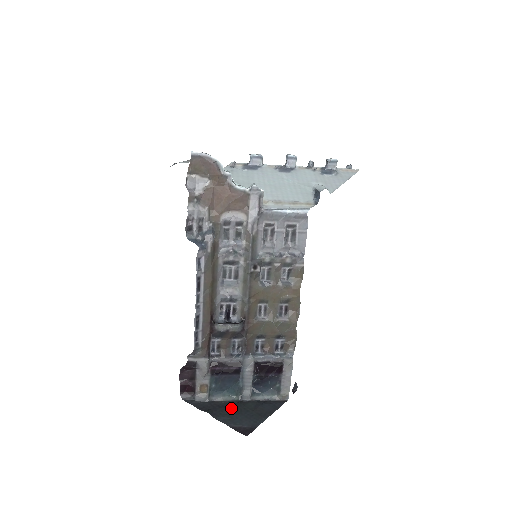
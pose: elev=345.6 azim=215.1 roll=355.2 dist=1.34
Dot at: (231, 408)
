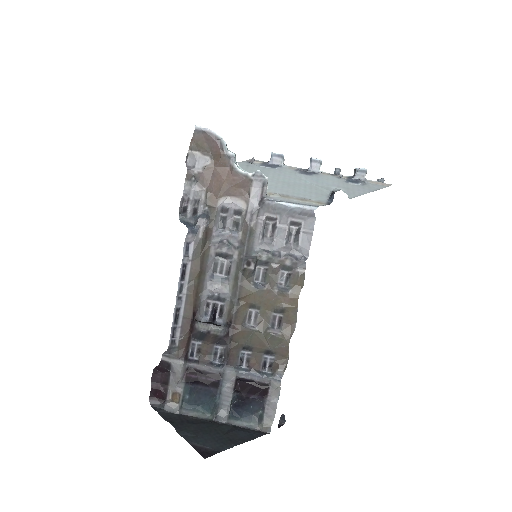
Dot at: (200, 426)
